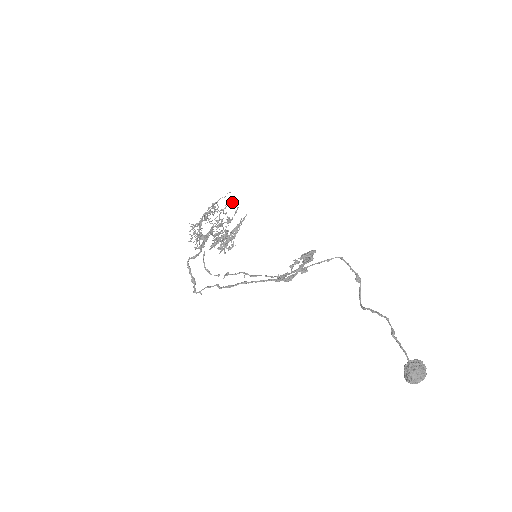
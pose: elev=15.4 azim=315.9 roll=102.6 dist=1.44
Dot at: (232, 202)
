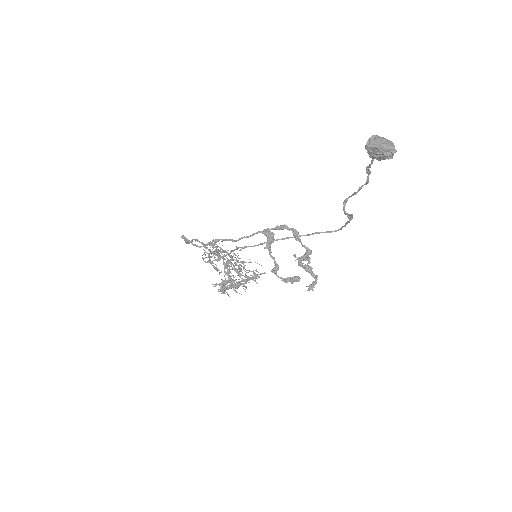
Dot at: occluded
